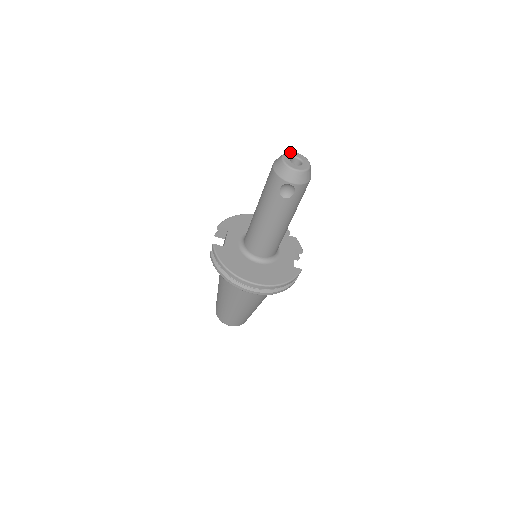
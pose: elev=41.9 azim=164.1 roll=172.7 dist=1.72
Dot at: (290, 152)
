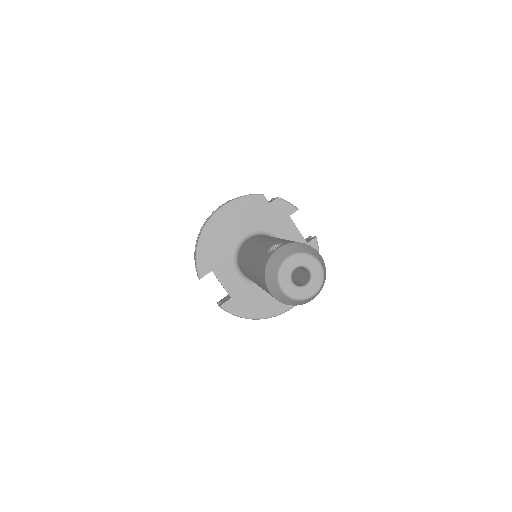
Dot at: (282, 270)
